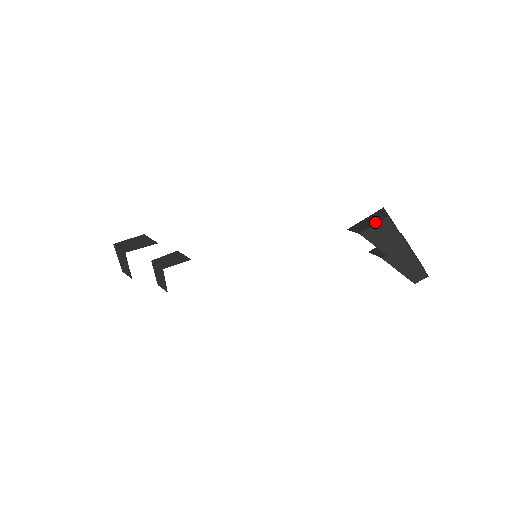
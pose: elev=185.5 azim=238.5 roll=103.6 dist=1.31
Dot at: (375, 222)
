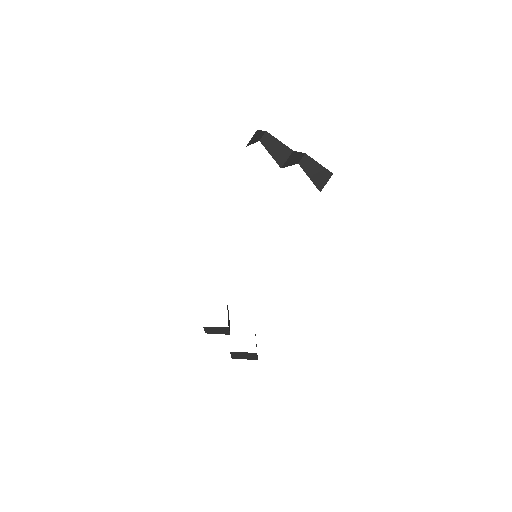
Dot at: occluded
